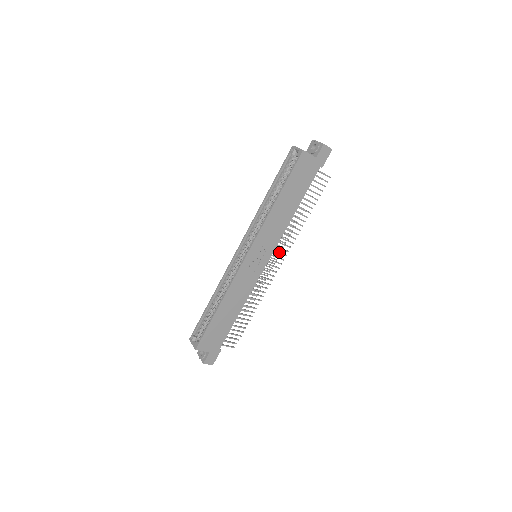
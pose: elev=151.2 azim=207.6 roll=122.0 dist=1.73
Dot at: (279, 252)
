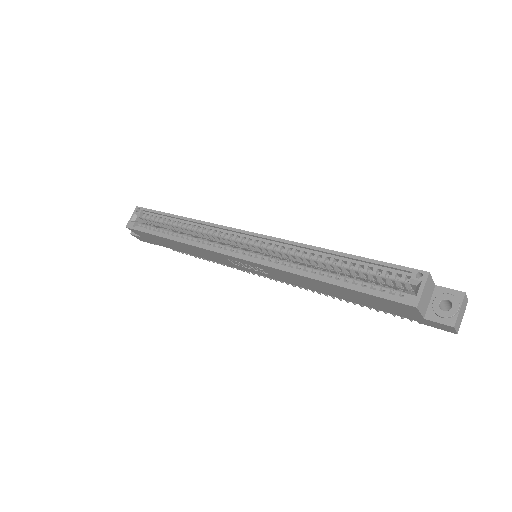
Dot at: occluded
